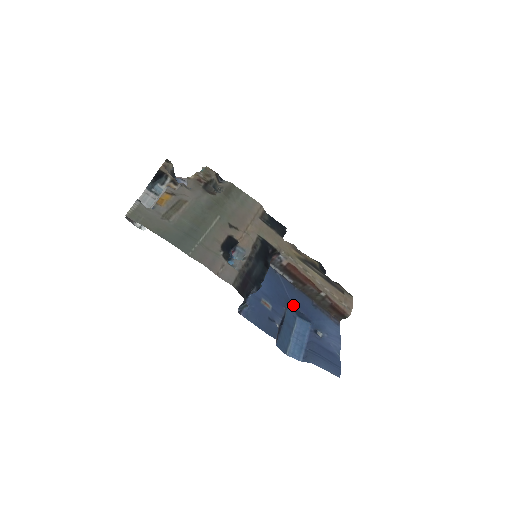
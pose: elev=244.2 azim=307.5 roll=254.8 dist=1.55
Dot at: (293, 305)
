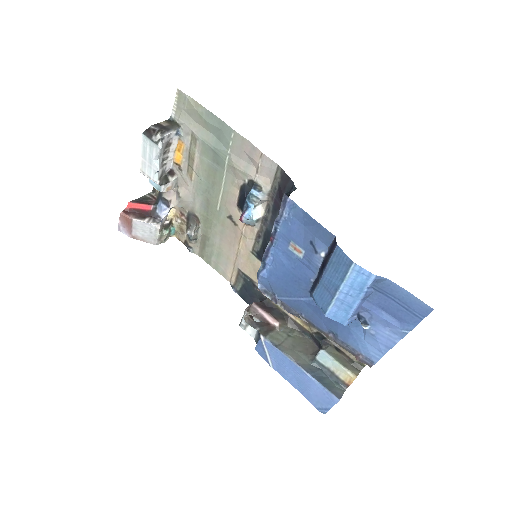
Dot at: occluded
